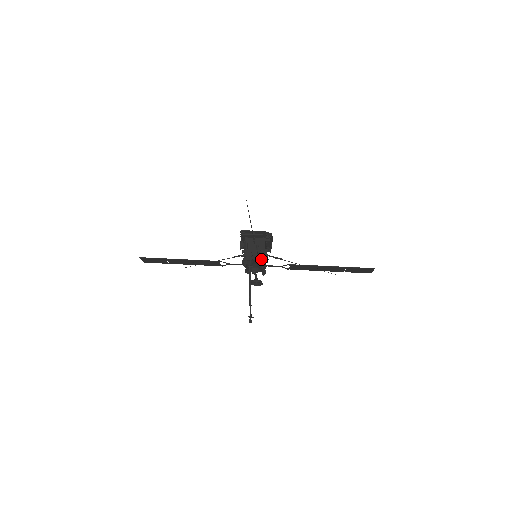
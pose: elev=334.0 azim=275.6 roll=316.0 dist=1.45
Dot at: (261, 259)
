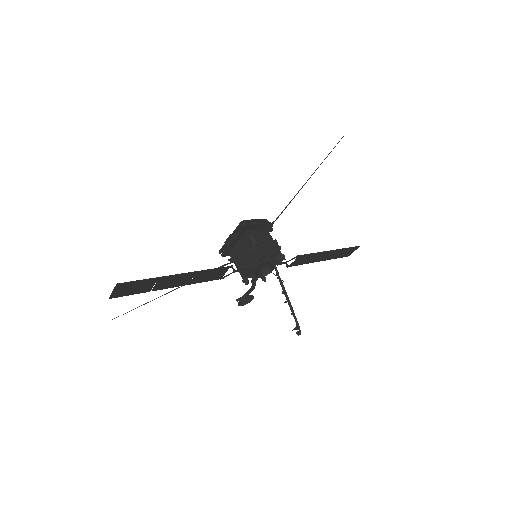
Dot at: (278, 252)
